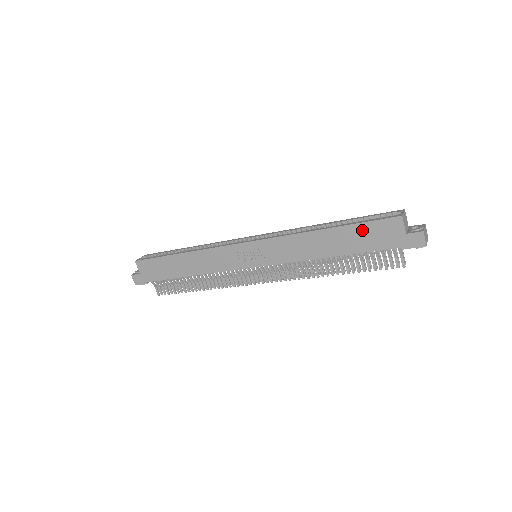
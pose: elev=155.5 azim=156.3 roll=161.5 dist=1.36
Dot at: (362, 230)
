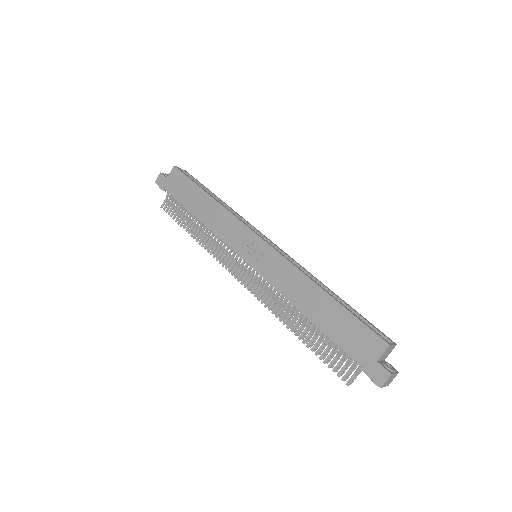
Dot at: (349, 322)
